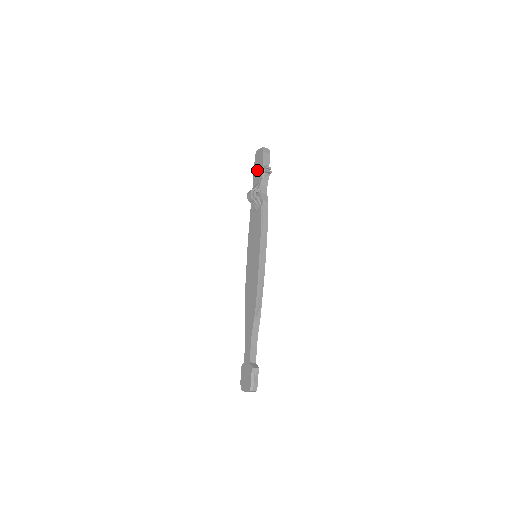
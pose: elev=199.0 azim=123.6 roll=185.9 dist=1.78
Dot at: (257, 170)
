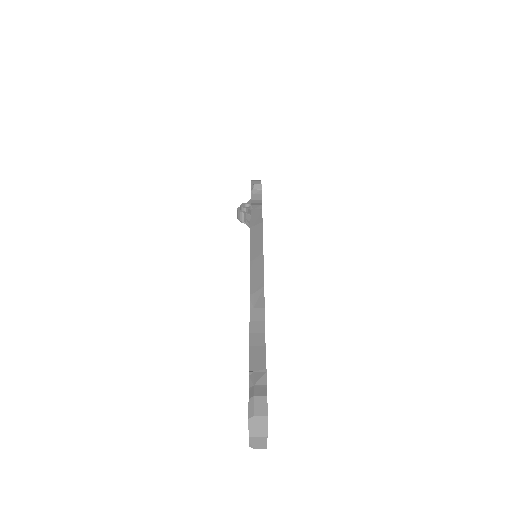
Dot at: occluded
